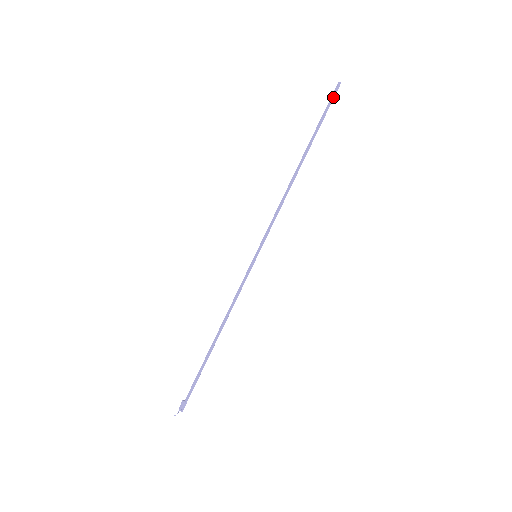
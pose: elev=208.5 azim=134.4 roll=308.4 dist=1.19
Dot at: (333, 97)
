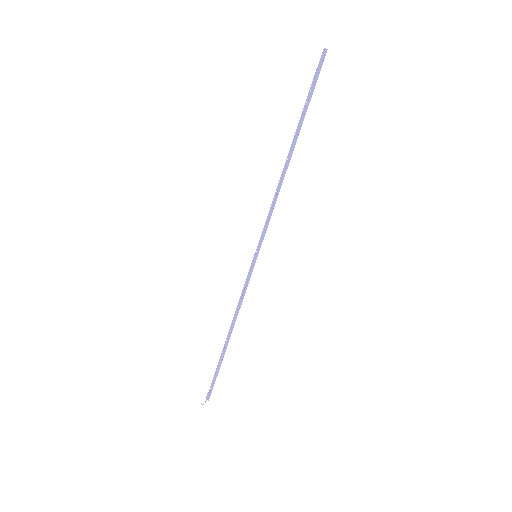
Dot at: (320, 69)
